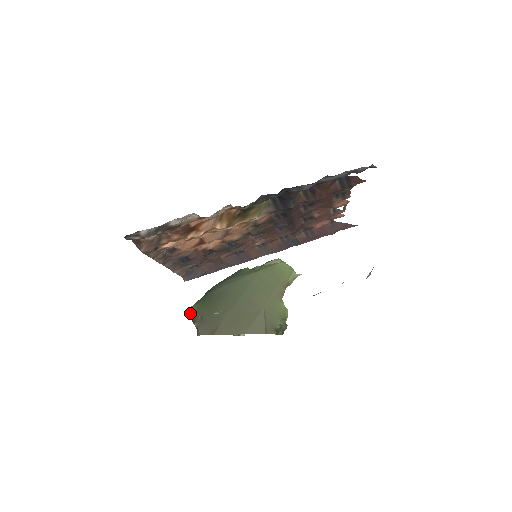
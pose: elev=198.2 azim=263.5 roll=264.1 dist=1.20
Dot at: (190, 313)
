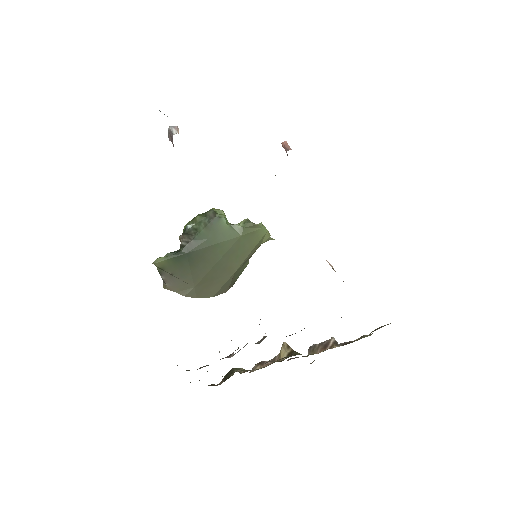
Dot at: (158, 265)
